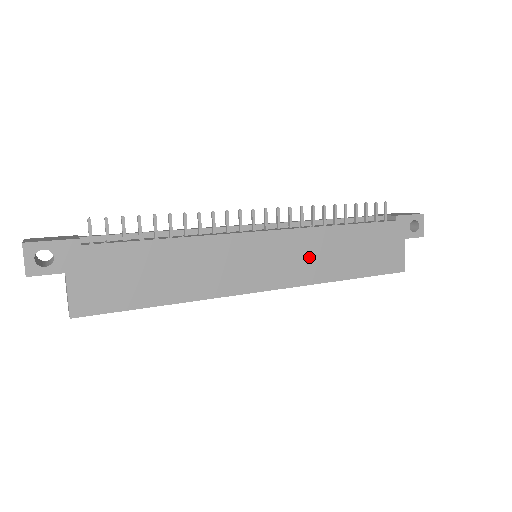
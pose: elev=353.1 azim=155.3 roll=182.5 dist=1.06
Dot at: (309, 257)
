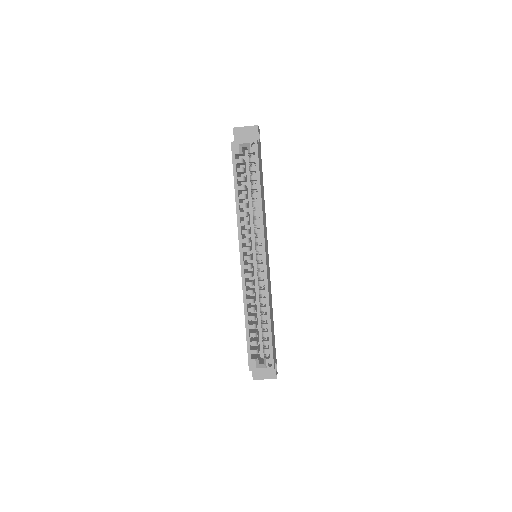
Dot at: (269, 287)
